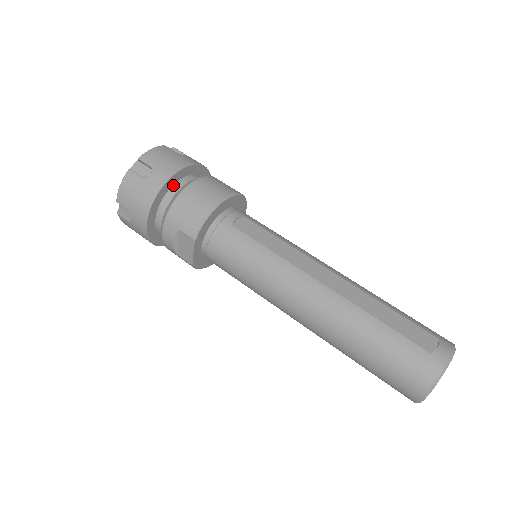
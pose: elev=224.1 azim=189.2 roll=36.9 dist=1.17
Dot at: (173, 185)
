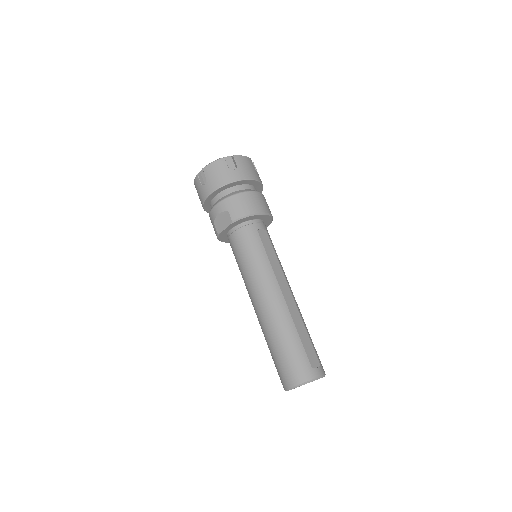
Dot at: (241, 184)
